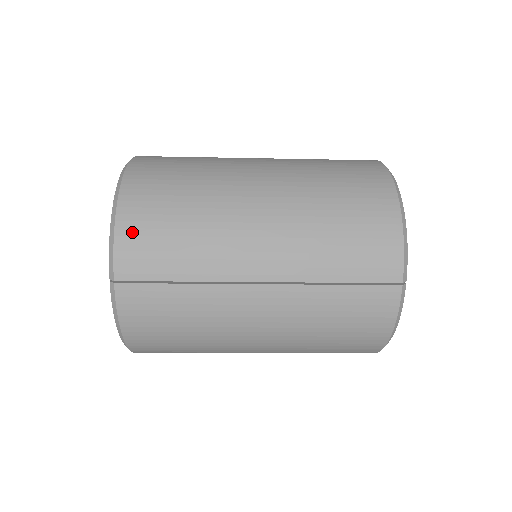
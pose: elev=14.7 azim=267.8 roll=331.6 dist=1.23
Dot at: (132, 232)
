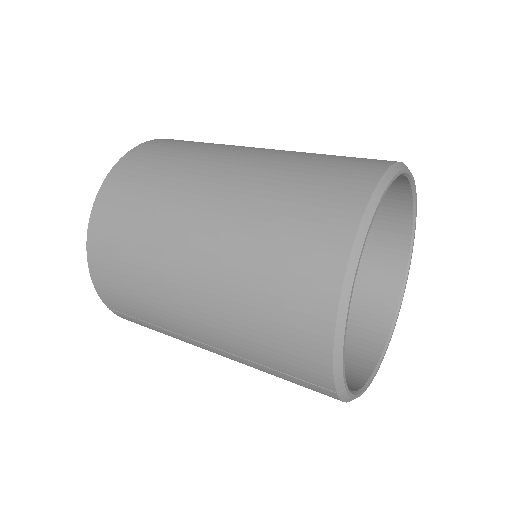
Dot at: (102, 282)
